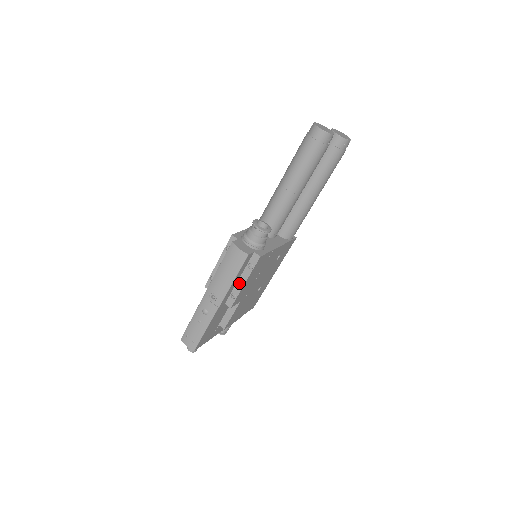
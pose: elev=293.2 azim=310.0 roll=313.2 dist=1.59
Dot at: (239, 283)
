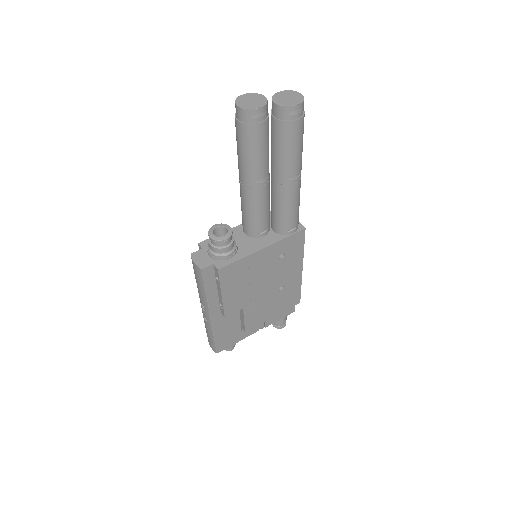
Dot at: (219, 294)
